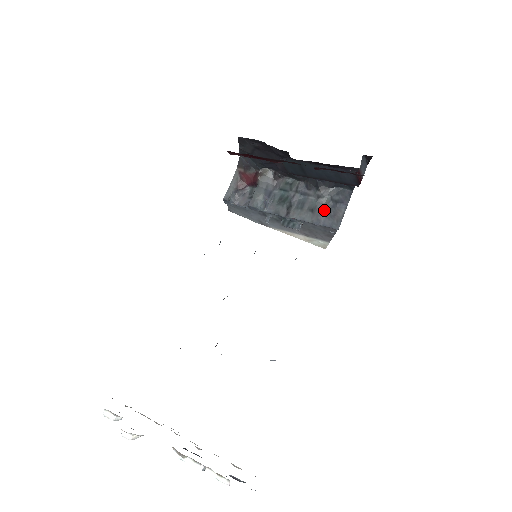
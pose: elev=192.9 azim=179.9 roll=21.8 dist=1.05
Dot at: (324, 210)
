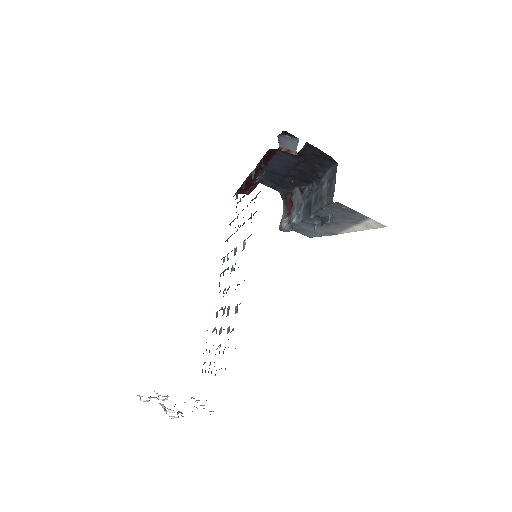
Dot at: (326, 193)
